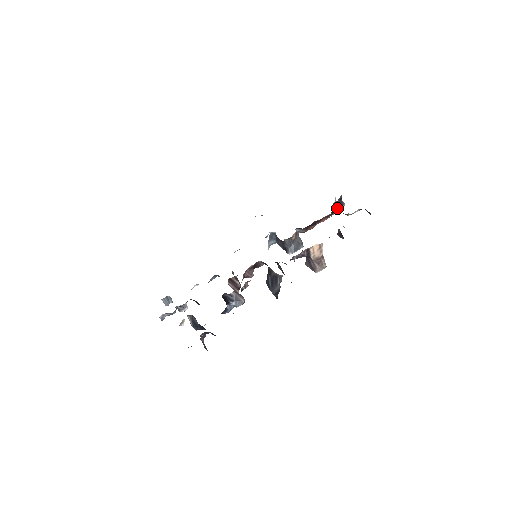
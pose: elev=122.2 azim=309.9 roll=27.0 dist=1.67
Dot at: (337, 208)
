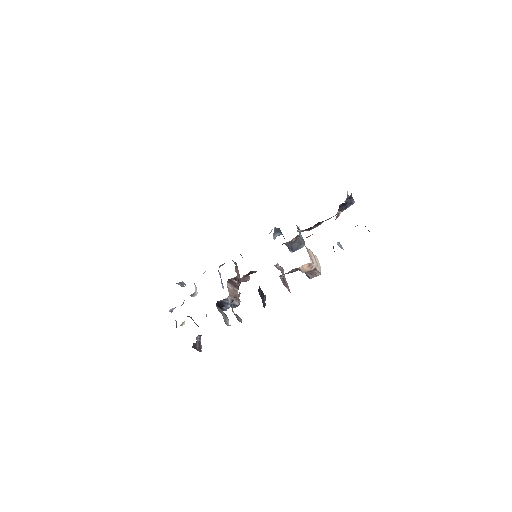
Dot at: (345, 207)
